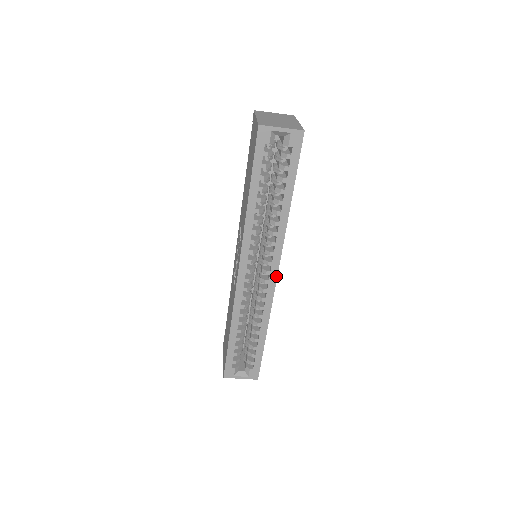
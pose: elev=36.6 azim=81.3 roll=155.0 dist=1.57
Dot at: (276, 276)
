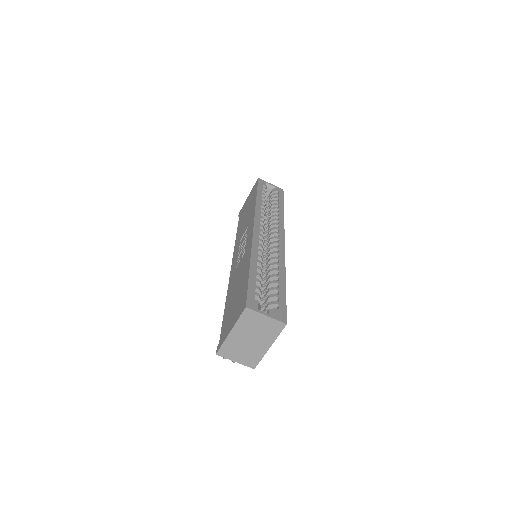
Dot at: (284, 242)
